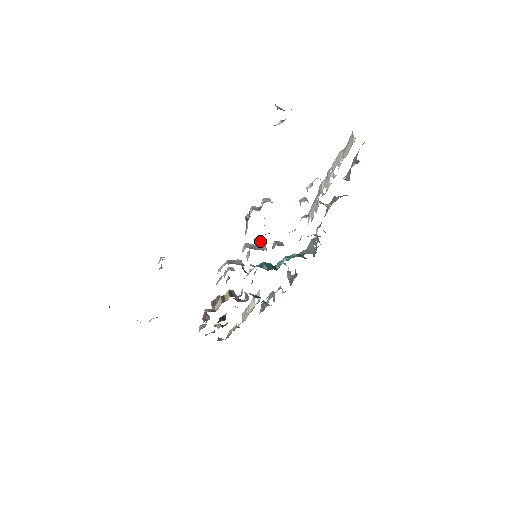
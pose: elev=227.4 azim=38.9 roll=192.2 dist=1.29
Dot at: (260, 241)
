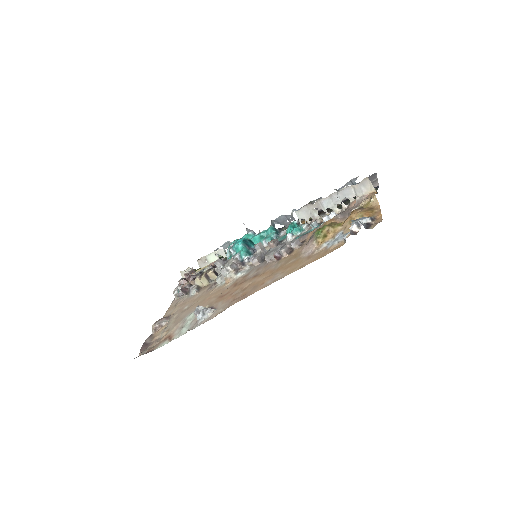
Dot at: (259, 245)
